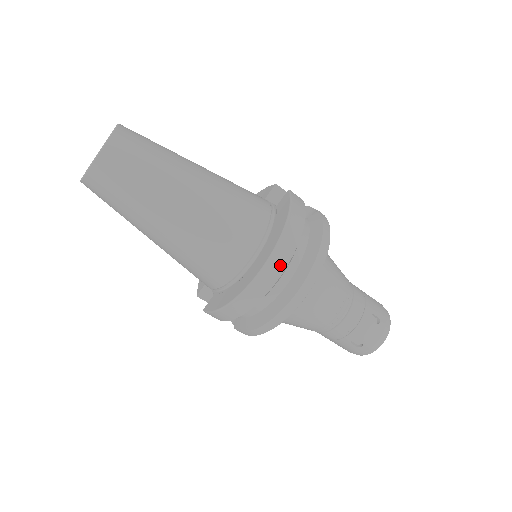
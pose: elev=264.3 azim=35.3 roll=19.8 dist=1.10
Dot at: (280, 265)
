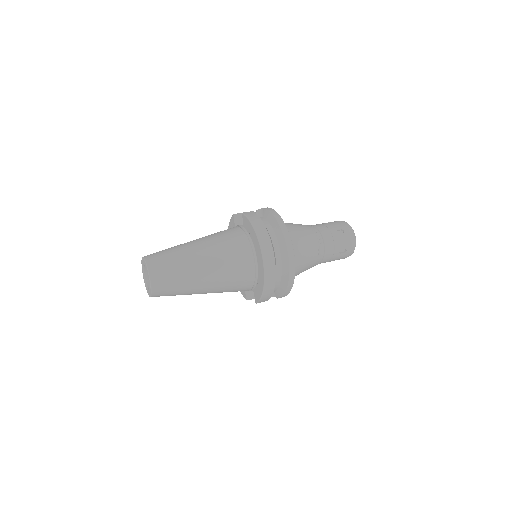
Dot at: (269, 251)
